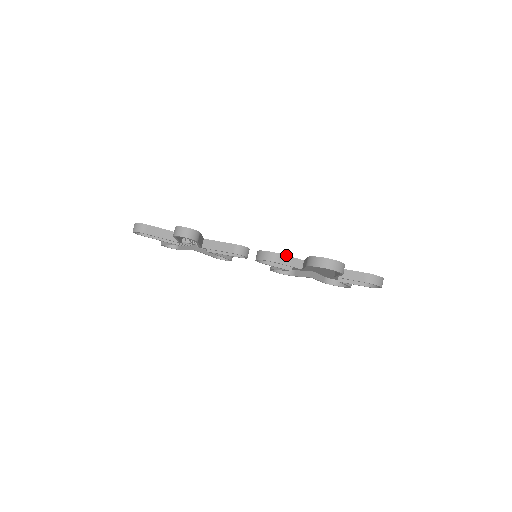
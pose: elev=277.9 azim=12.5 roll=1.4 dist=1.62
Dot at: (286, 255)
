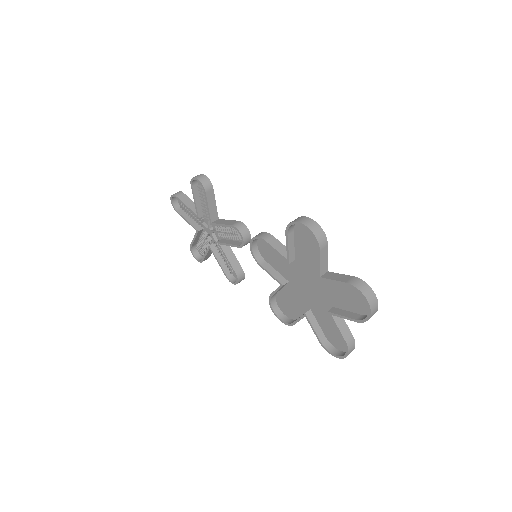
Dot at: (278, 240)
